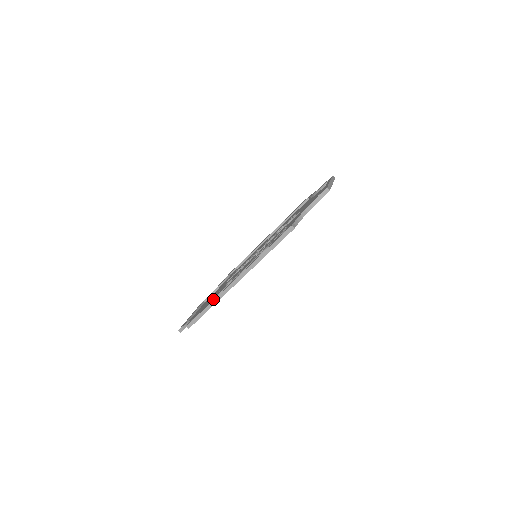
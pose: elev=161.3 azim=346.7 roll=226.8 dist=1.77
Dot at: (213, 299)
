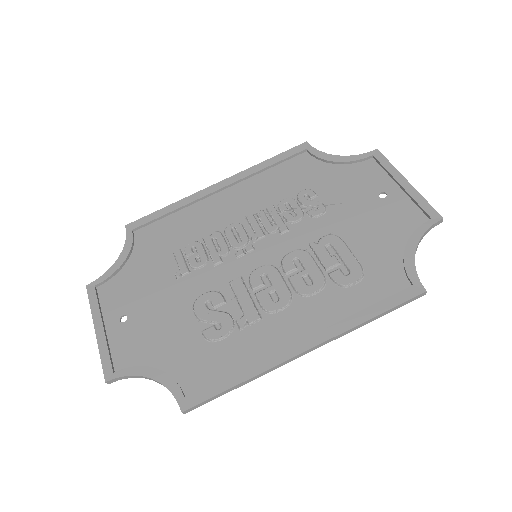
Dot at: (197, 337)
